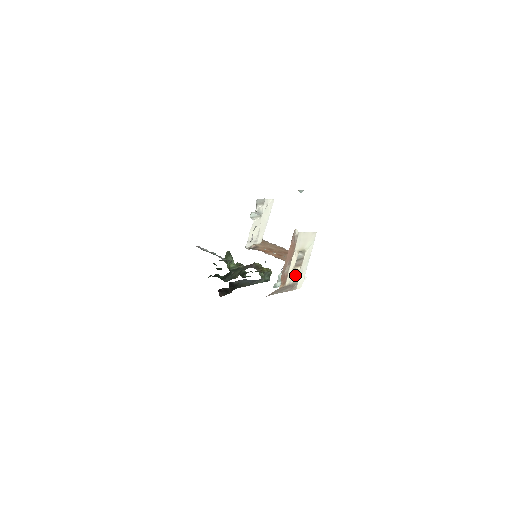
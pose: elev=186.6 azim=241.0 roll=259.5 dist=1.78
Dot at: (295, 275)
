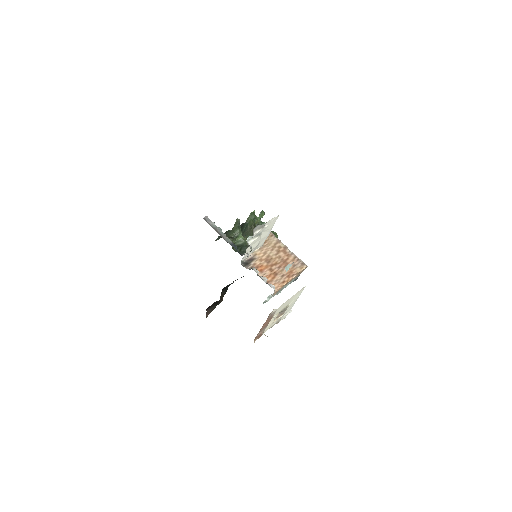
Dot at: (275, 322)
